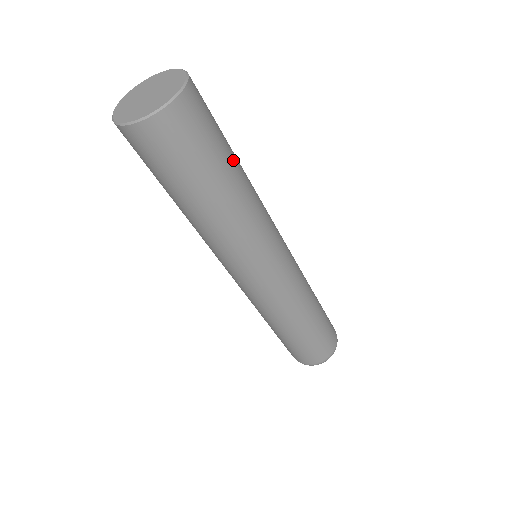
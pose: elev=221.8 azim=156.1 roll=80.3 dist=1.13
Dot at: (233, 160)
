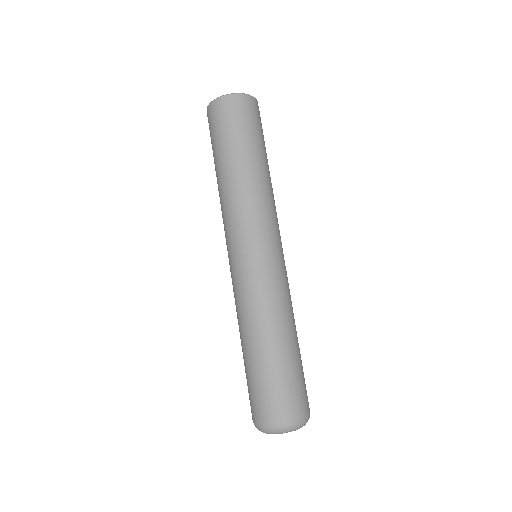
Dot at: (254, 151)
